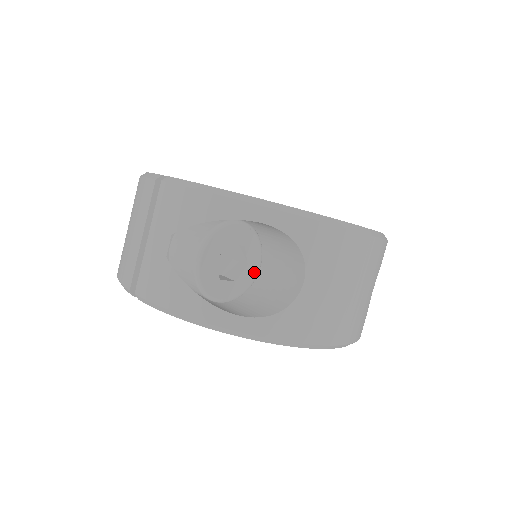
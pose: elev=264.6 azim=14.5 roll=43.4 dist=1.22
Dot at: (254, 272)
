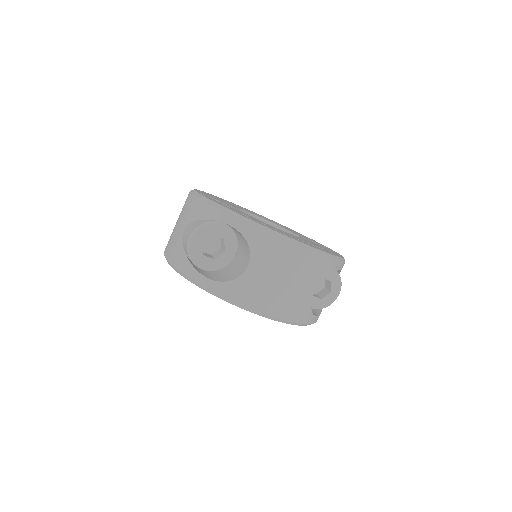
Dot at: (230, 257)
